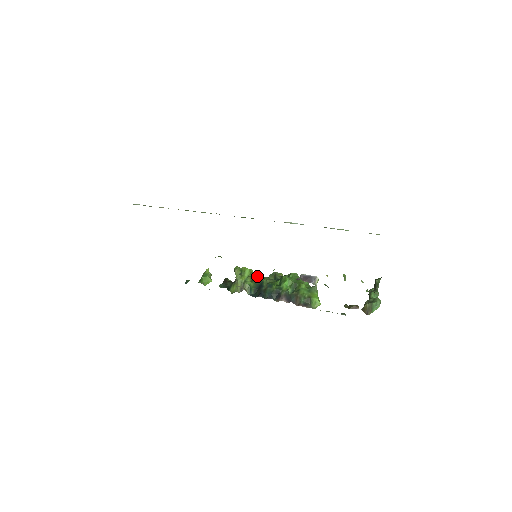
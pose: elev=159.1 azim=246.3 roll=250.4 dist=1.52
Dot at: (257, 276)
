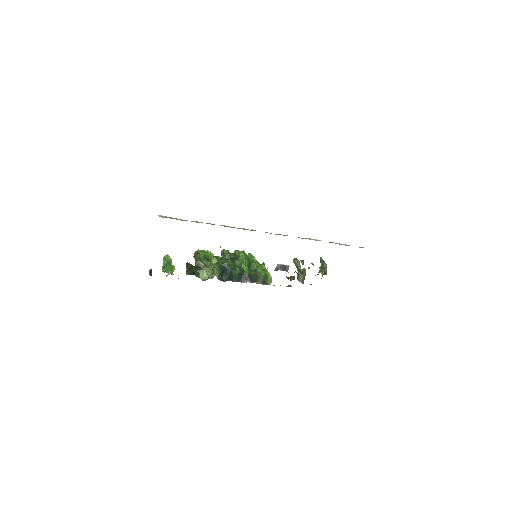
Dot at: occluded
